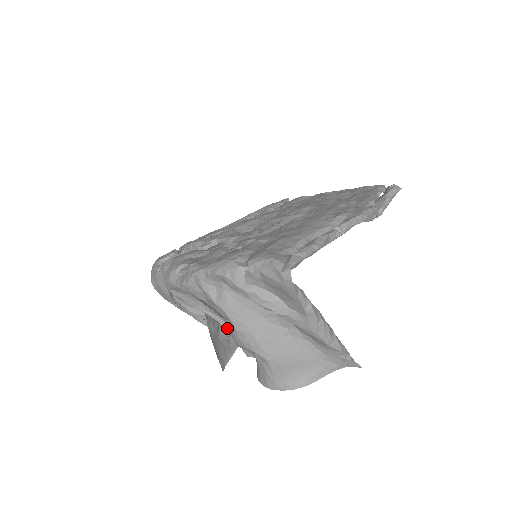
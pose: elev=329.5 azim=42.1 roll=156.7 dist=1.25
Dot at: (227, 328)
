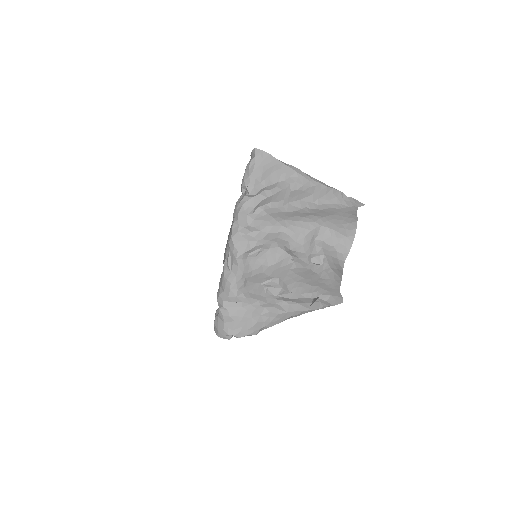
Dot at: (300, 302)
